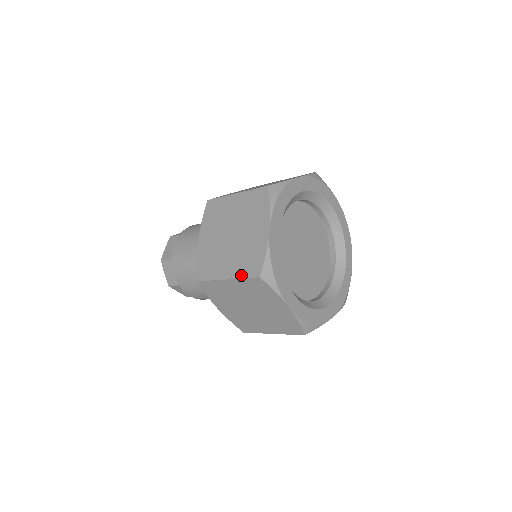
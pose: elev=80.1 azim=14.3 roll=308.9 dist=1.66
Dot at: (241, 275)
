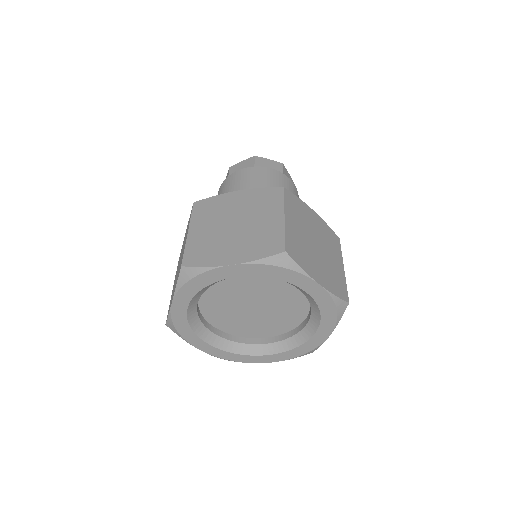
Dot at: occluded
